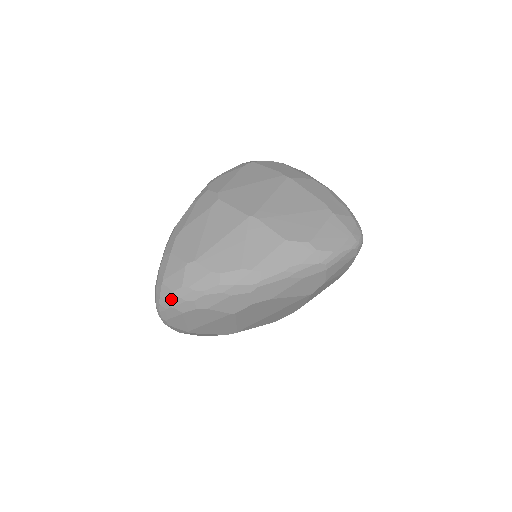
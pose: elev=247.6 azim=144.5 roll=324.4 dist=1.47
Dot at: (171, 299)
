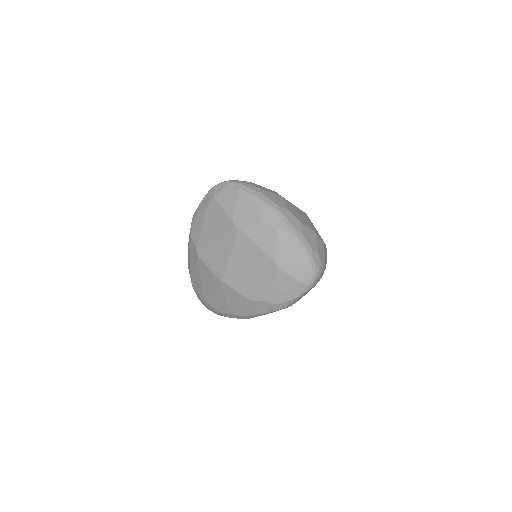
Dot at: occluded
